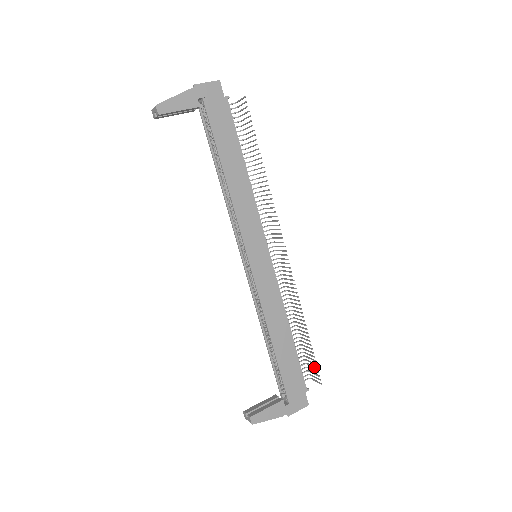
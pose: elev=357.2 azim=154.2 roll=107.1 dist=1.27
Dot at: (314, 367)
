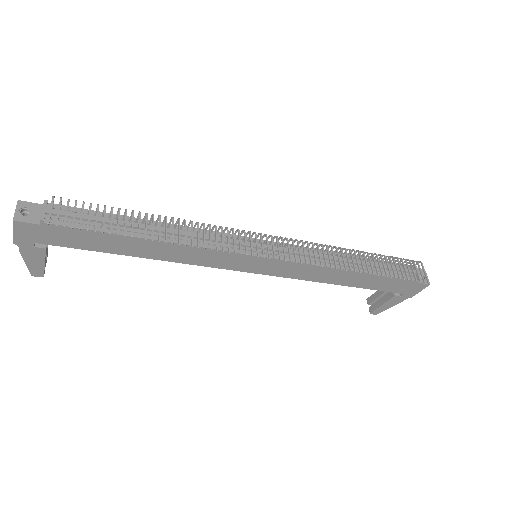
Dot at: occluded
